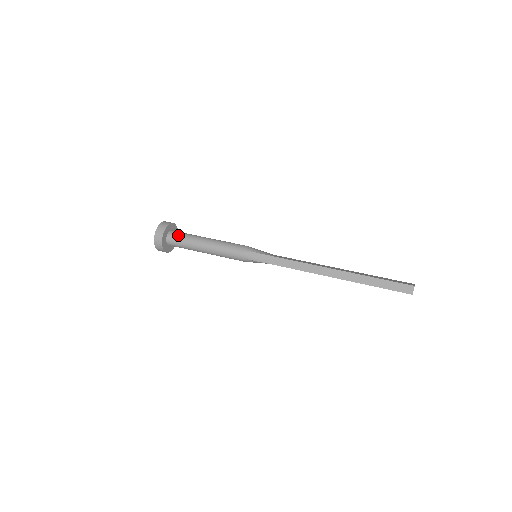
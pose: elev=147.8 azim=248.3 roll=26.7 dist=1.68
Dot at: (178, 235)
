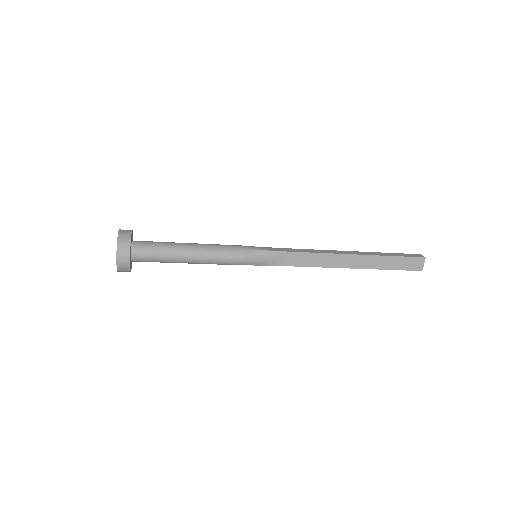
Dot at: occluded
